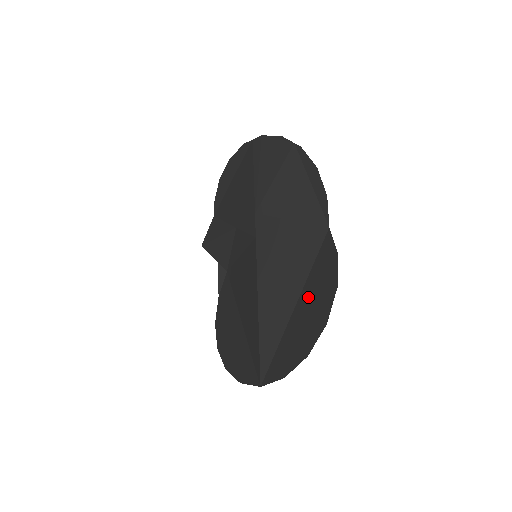
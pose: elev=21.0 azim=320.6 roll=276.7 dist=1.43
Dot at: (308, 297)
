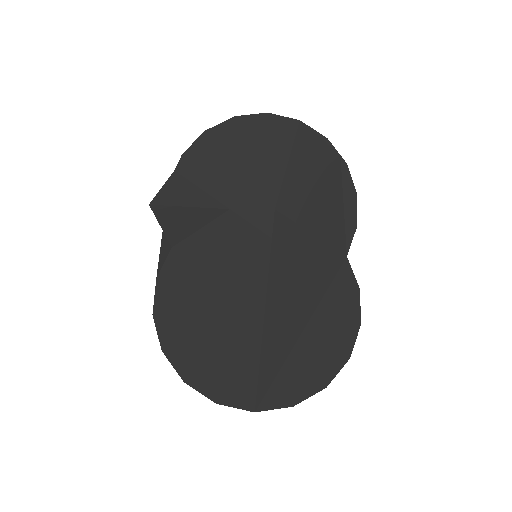
Dot at: (323, 324)
